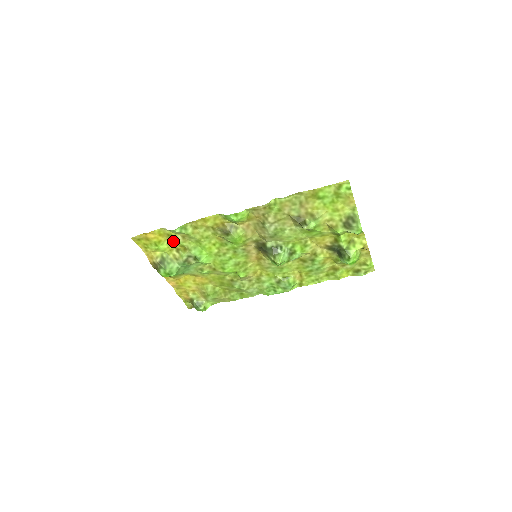
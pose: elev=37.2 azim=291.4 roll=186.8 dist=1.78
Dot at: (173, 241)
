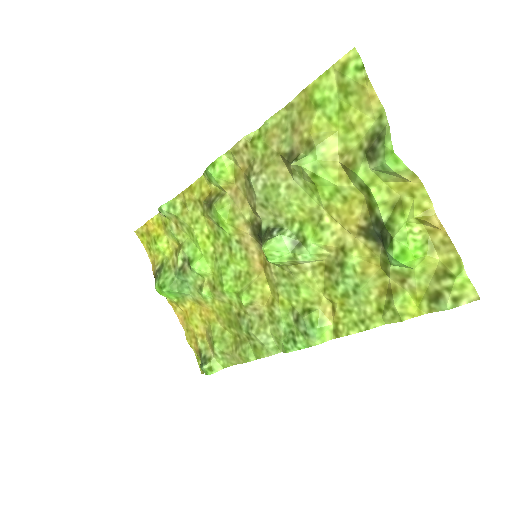
Dot at: (171, 235)
